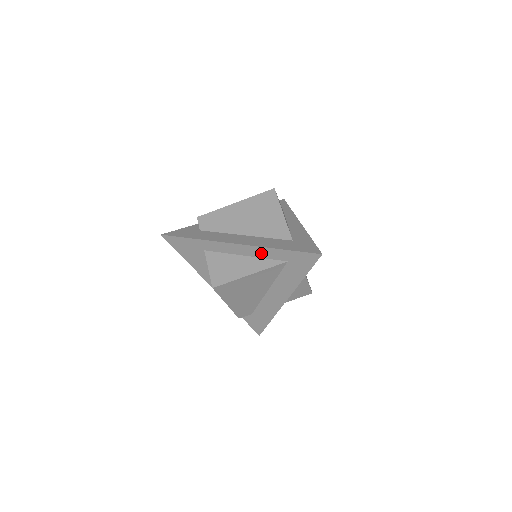
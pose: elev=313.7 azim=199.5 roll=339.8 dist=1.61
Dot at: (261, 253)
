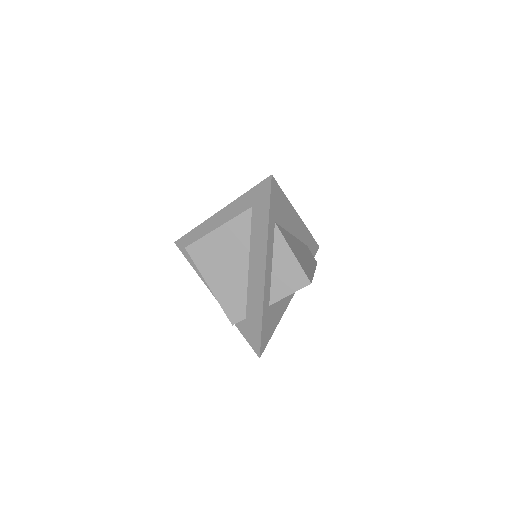
Dot at: (233, 211)
